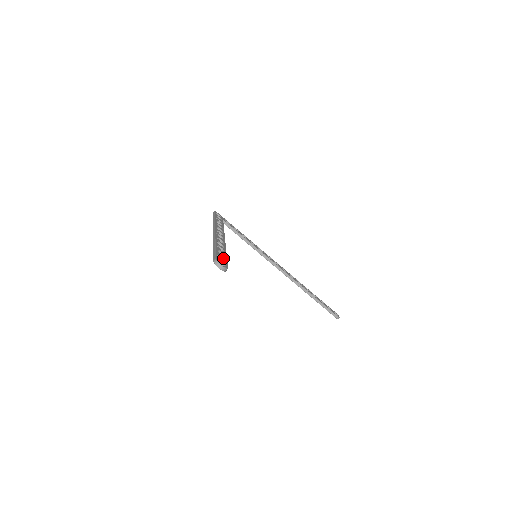
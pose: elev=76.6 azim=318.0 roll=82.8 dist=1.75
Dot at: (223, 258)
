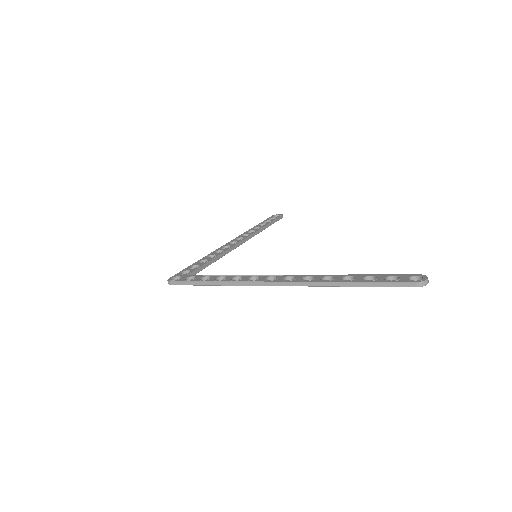
Dot at: (387, 277)
